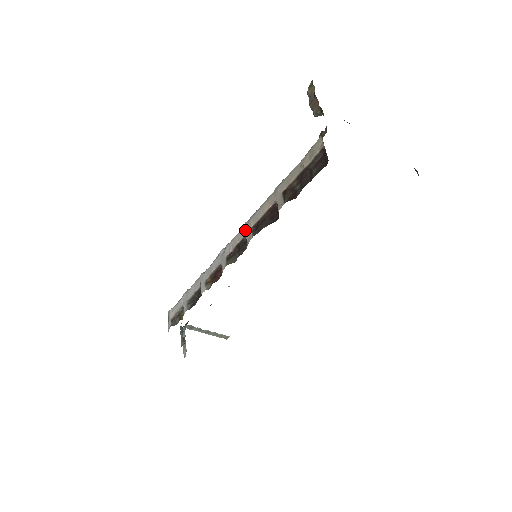
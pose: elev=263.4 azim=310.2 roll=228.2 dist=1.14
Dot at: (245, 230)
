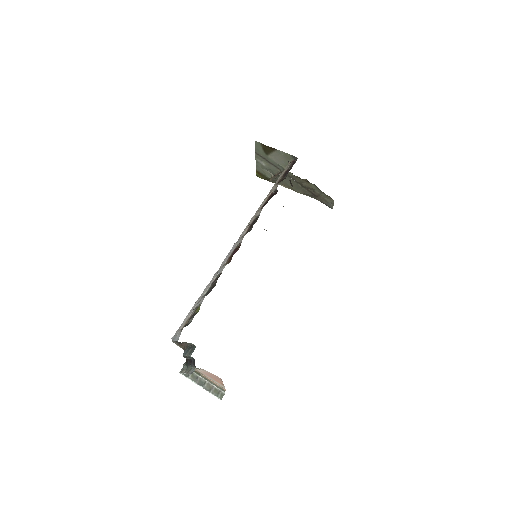
Dot at: (254, 216)
